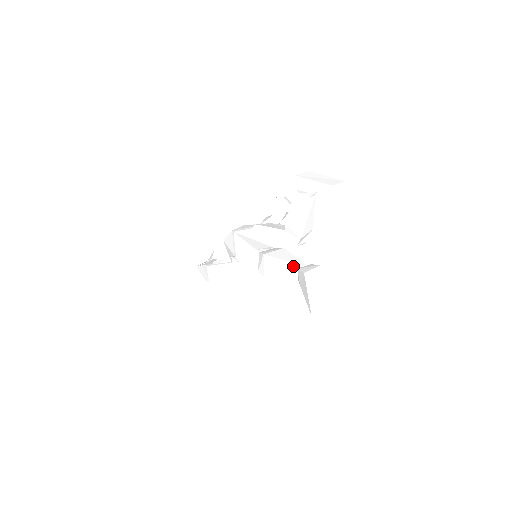
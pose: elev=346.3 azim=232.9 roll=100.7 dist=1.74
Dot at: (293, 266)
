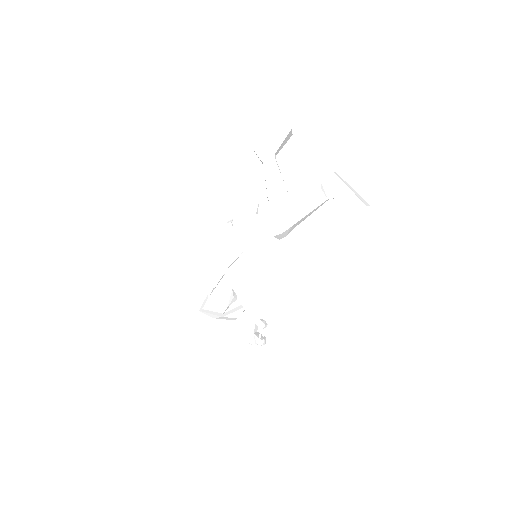
Dot at: (314, 190)
